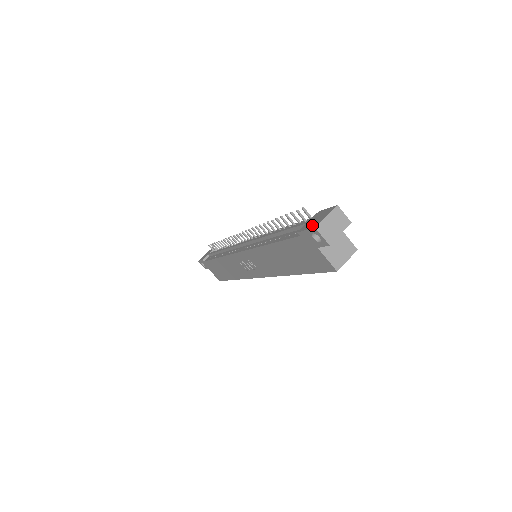
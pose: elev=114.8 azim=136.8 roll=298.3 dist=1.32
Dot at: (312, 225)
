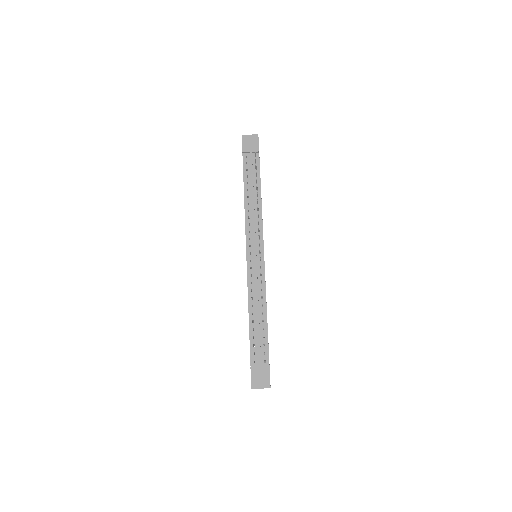
Dot at: (254, 382)
